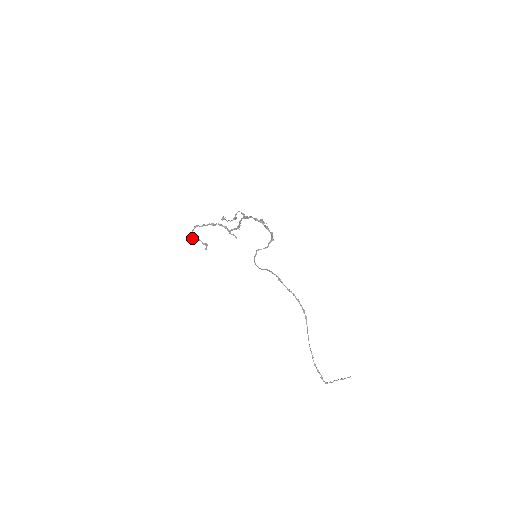
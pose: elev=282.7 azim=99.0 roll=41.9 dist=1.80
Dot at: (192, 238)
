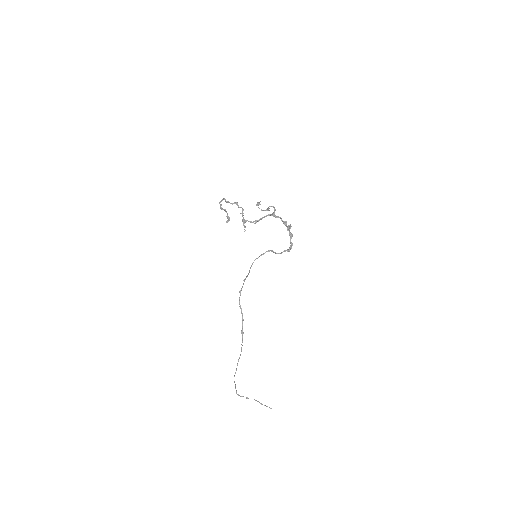
Dot at: (220, 206)
